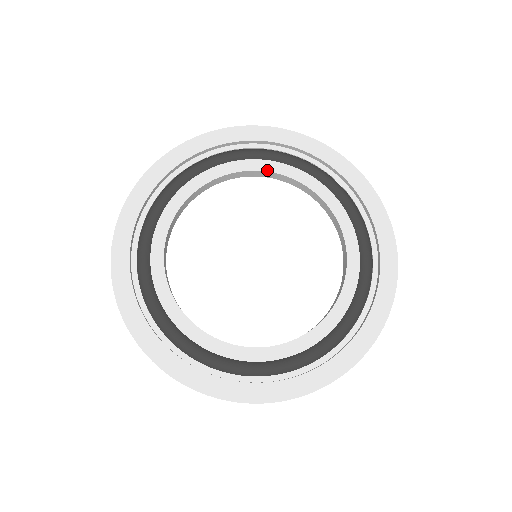
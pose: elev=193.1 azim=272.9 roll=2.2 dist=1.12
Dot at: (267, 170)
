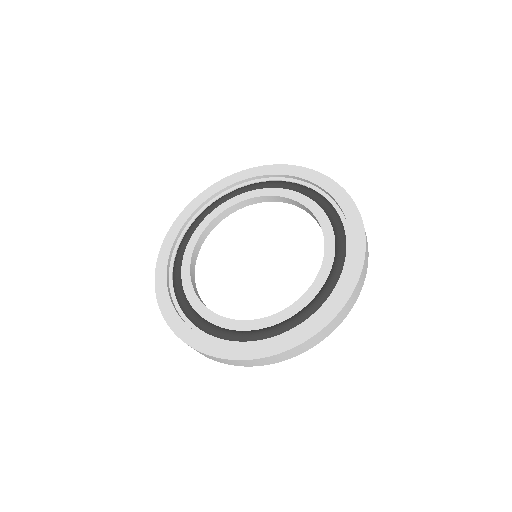
Dot at: (245, 199)
